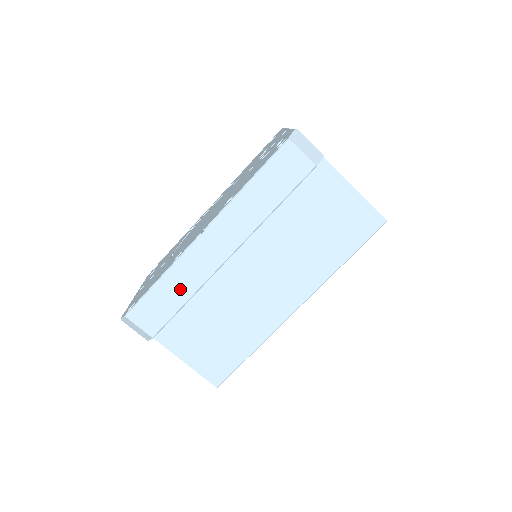
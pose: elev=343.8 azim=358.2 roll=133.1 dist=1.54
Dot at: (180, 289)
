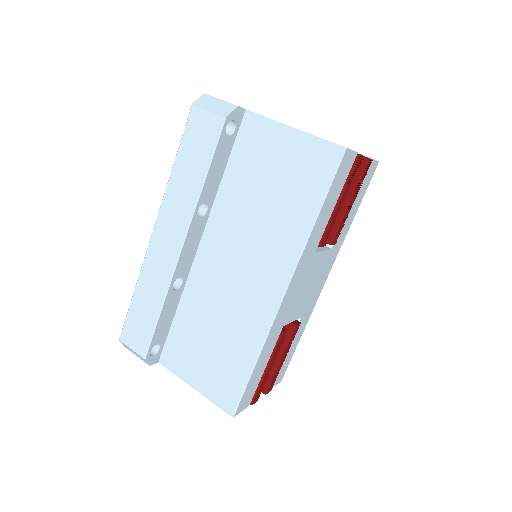
Dot at: (151, 298)
